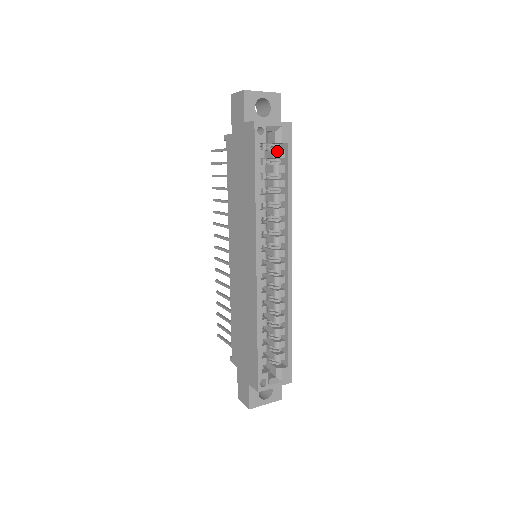
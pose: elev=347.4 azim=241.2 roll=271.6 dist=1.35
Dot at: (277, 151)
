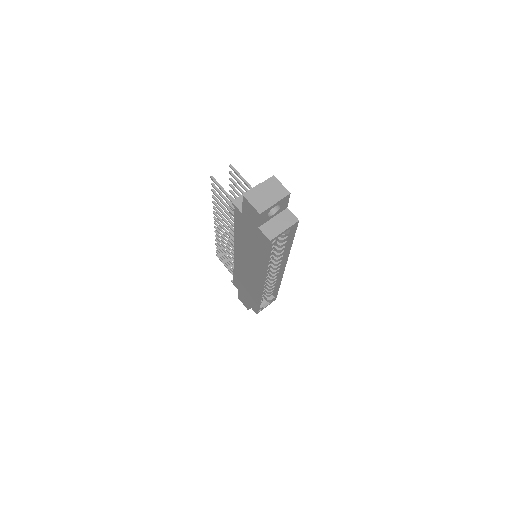
Dot at: (284, 235)
